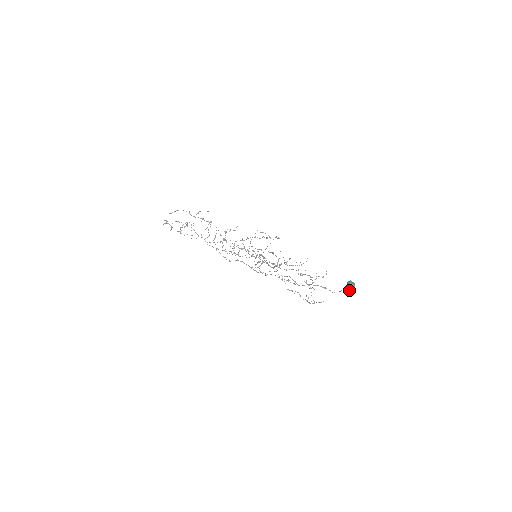
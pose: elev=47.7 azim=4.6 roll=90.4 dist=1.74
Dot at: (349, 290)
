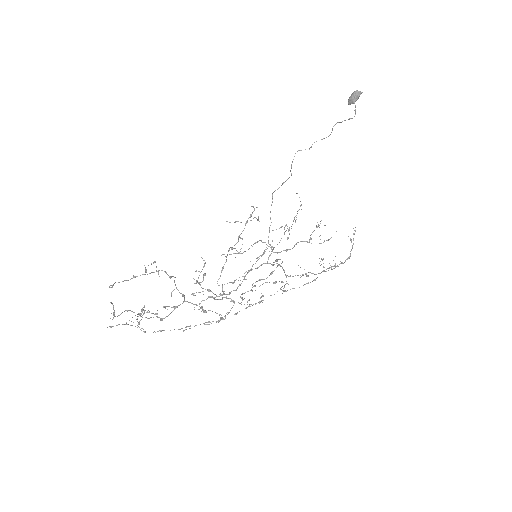
Dot at: (358, 94)
